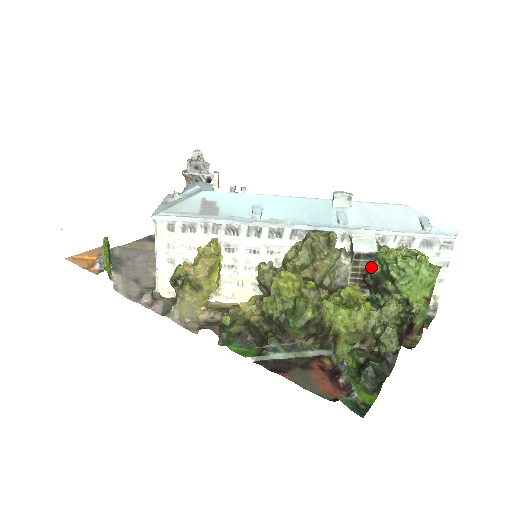
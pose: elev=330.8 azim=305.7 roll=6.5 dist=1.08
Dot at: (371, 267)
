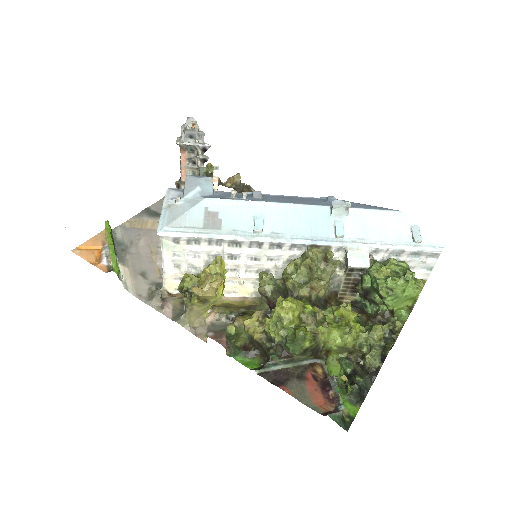
Dot at: (363, 280)
